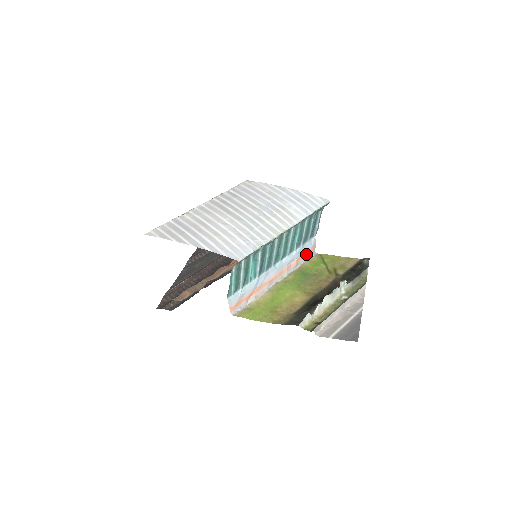
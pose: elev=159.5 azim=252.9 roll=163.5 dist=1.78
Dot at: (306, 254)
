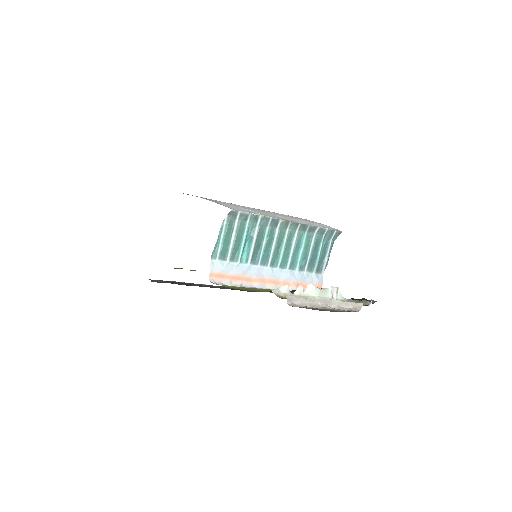
Dot at: occluded
